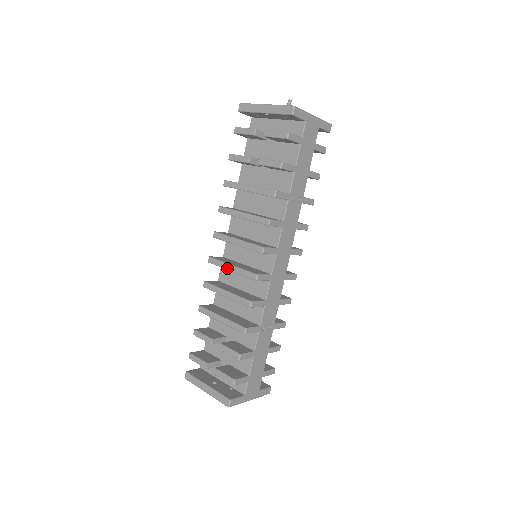
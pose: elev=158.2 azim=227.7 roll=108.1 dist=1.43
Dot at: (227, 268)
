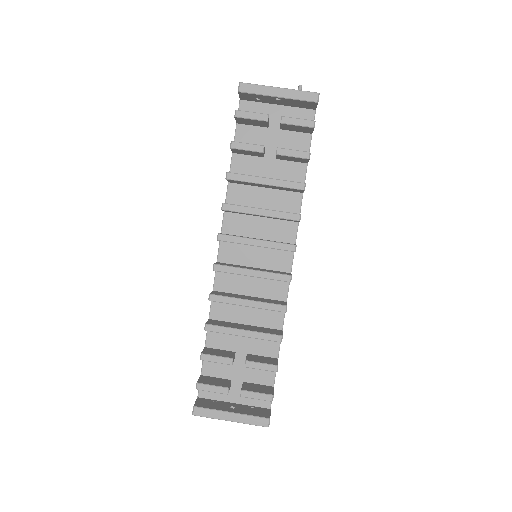
Dot at: (246, 274)
